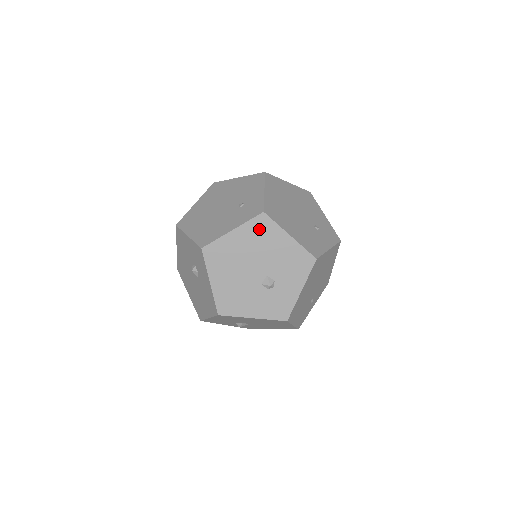
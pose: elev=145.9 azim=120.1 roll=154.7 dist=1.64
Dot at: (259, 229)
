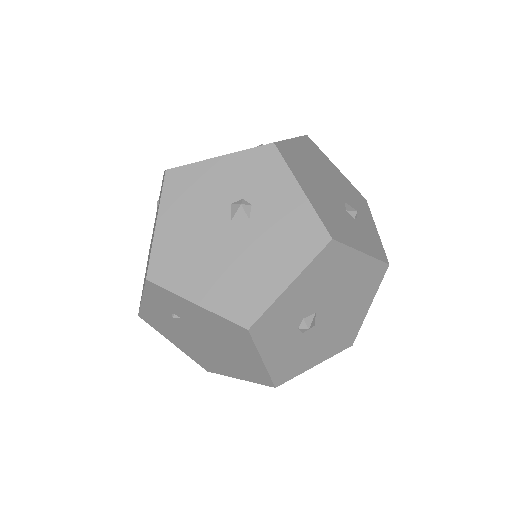
Dot at: (312, 149)
